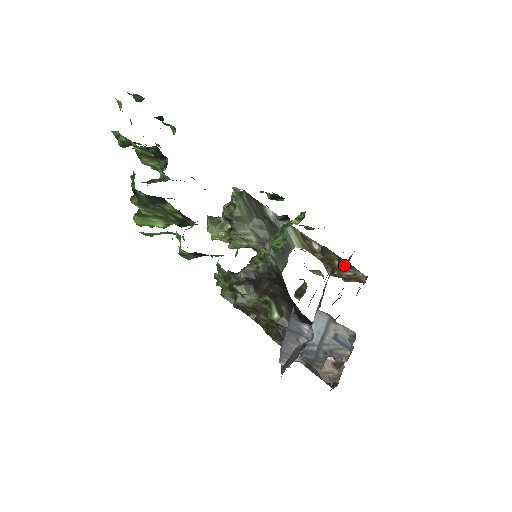
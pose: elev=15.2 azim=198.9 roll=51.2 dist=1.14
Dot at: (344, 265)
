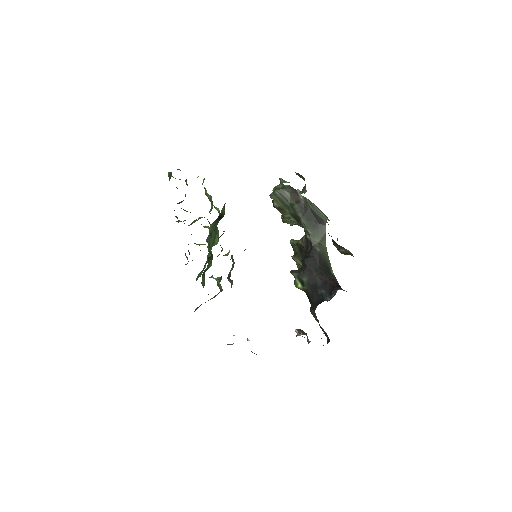
Dot at: (335, 244)
